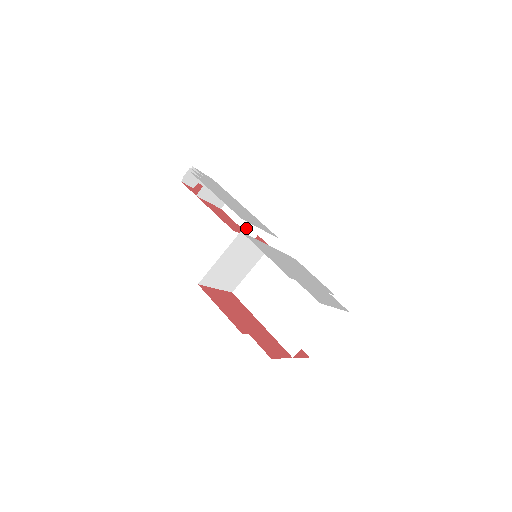
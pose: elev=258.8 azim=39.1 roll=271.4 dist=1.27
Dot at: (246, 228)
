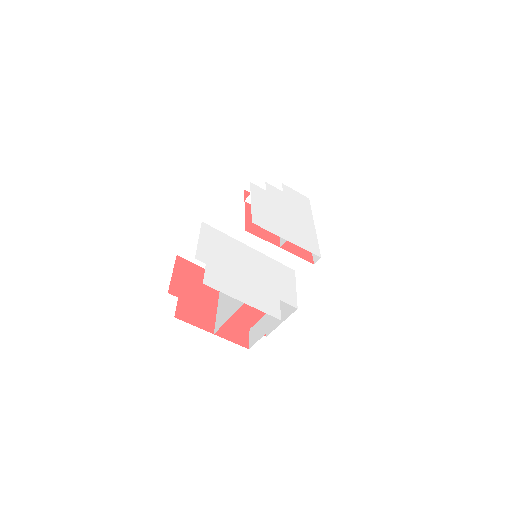
Dot at: occluded
